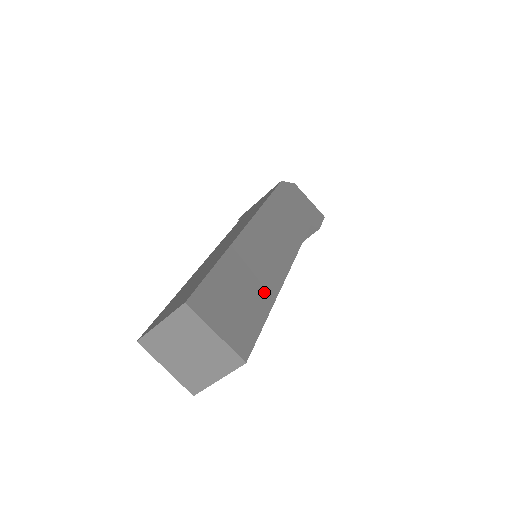
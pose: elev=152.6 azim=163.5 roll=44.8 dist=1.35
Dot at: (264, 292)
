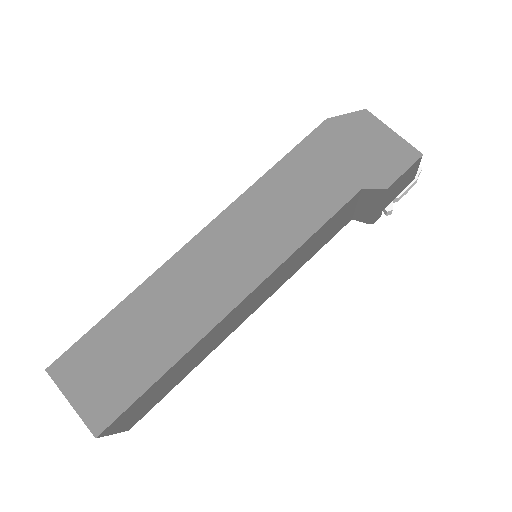
Dot at: (174, 340)
